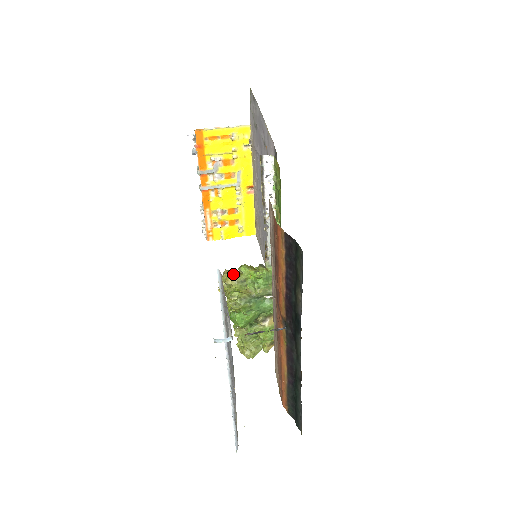
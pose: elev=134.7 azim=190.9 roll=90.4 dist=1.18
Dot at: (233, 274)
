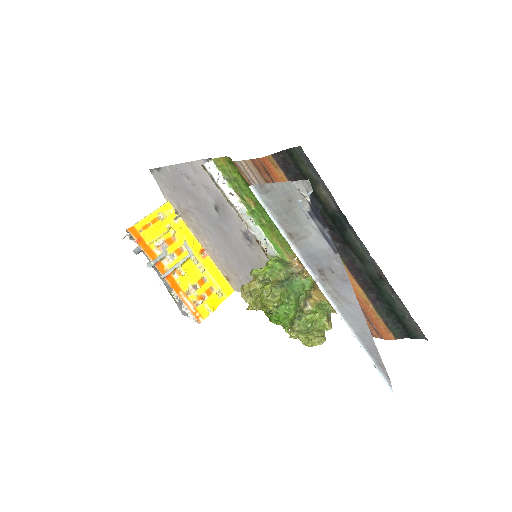
Dot at: occluded
